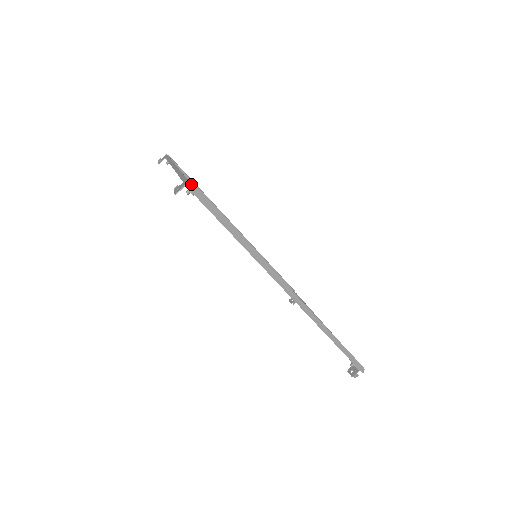
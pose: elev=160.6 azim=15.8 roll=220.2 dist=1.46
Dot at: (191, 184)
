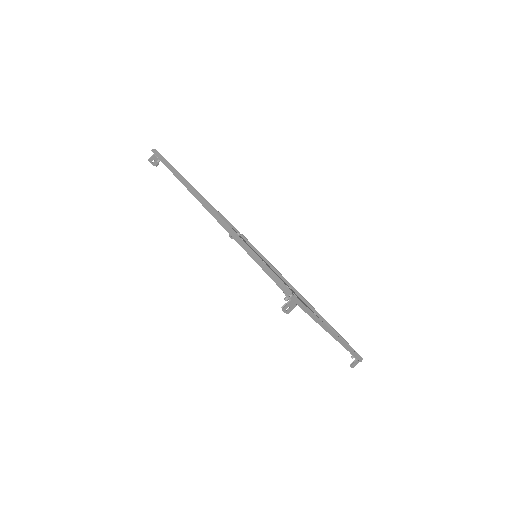
Dot at: (155, 149)
